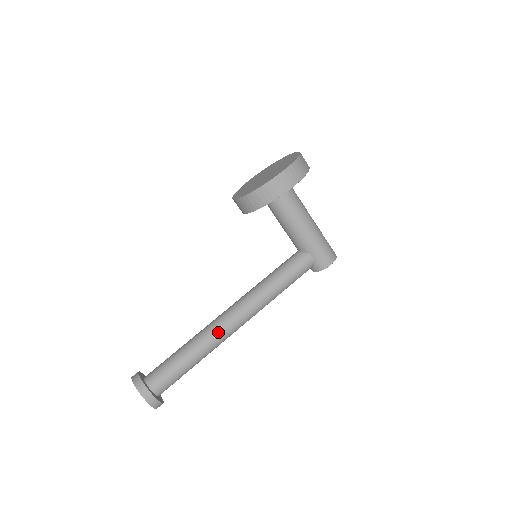
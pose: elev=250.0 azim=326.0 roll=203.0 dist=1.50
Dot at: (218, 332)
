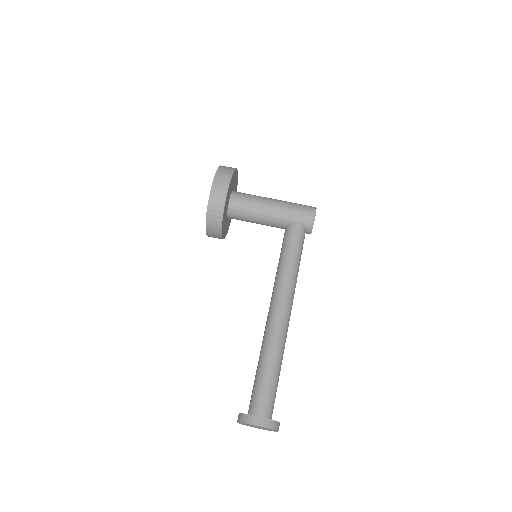
Dot at: (273, 329)
